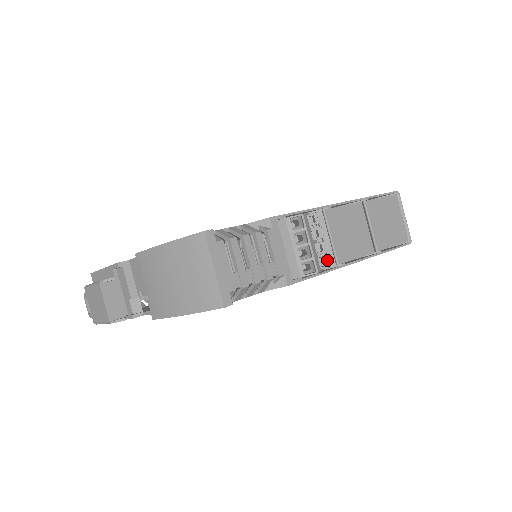
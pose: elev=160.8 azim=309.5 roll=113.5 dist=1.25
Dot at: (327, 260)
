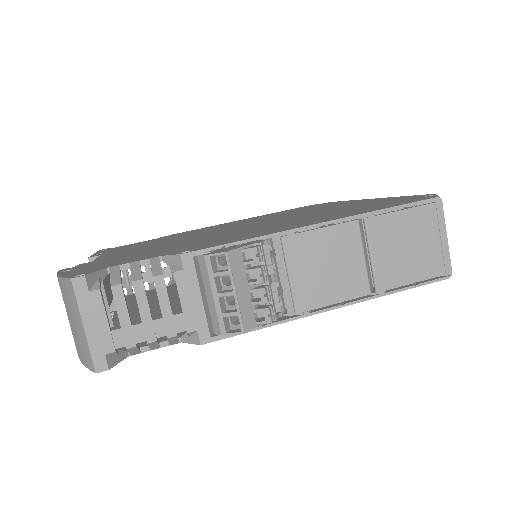
Dot at: (266, 314)
